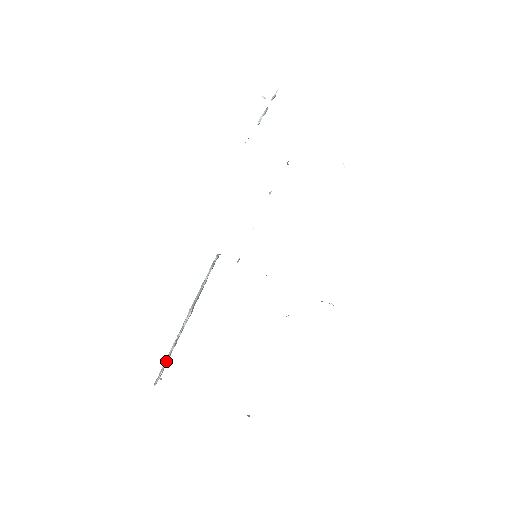
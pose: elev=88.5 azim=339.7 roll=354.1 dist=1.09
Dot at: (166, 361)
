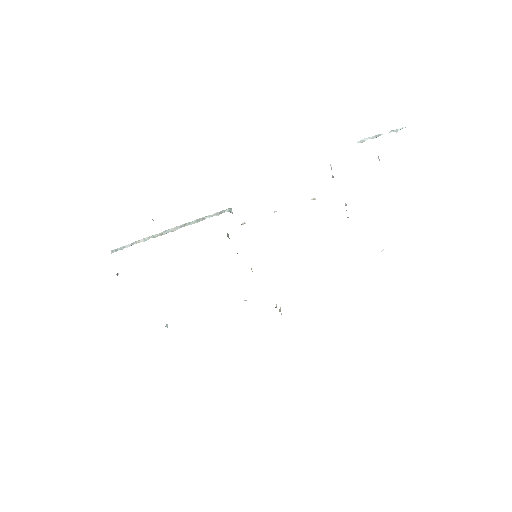
Dot at: (131, 245)
